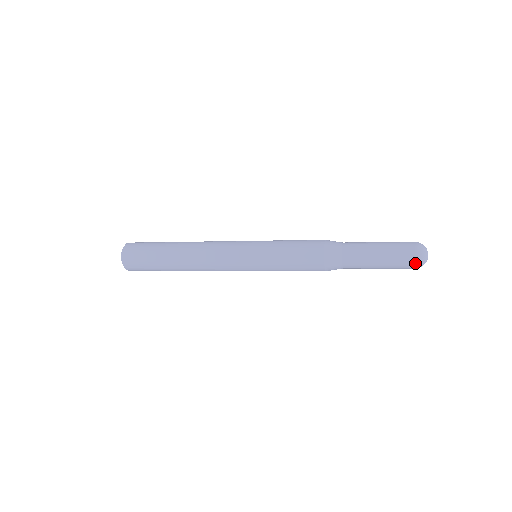
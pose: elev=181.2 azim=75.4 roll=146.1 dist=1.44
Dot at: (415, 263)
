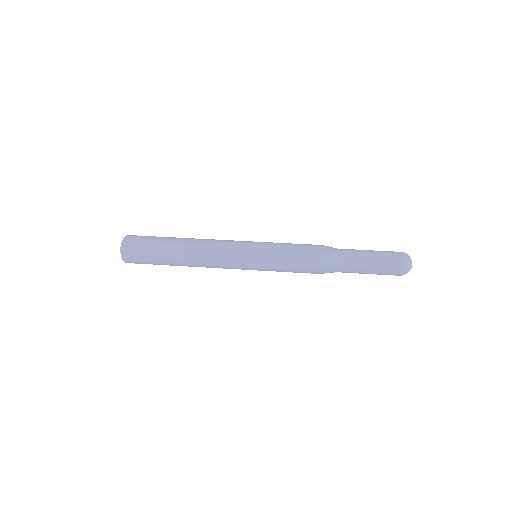
Dot at: occluded
